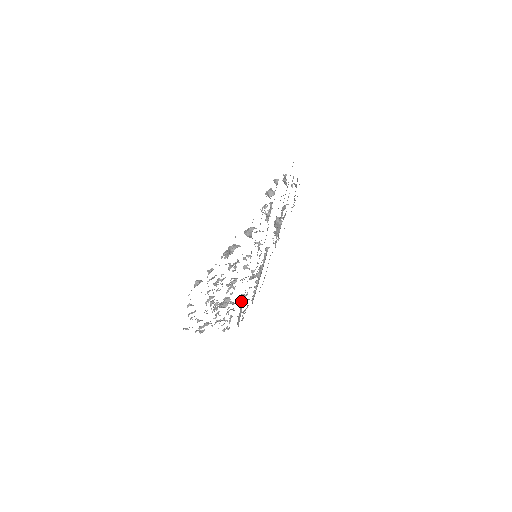
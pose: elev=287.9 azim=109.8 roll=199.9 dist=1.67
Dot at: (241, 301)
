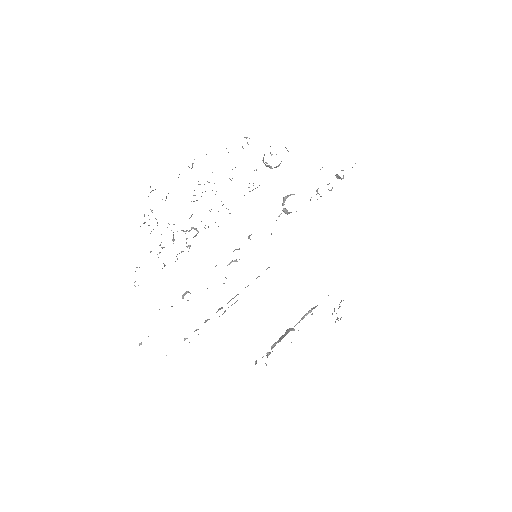
Dot at: occluded
